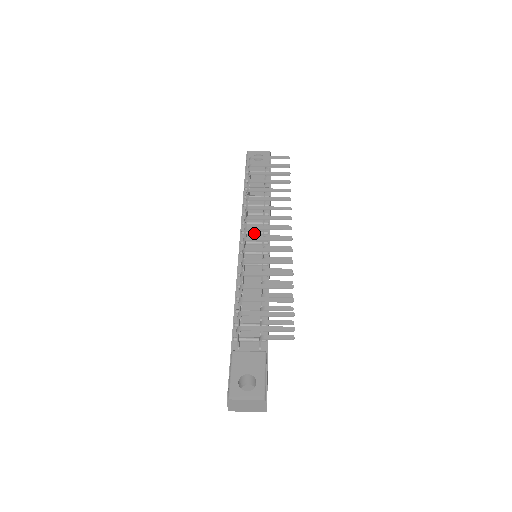
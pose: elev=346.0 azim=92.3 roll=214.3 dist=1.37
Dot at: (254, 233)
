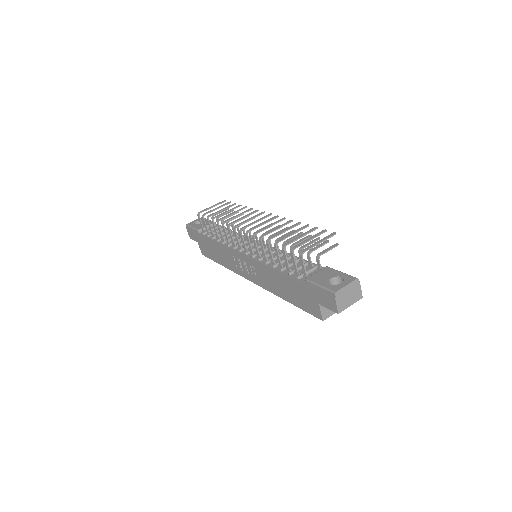
Dot at: occluded
